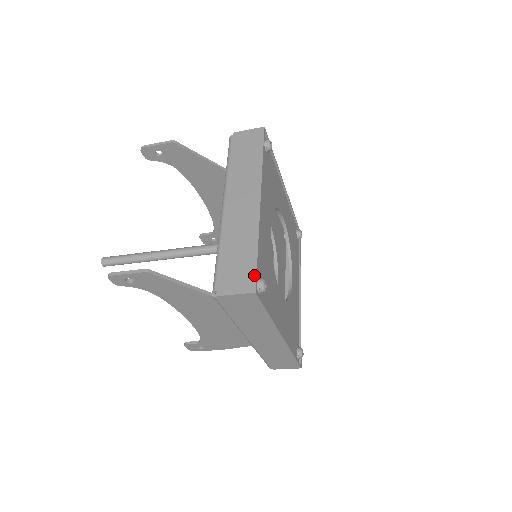
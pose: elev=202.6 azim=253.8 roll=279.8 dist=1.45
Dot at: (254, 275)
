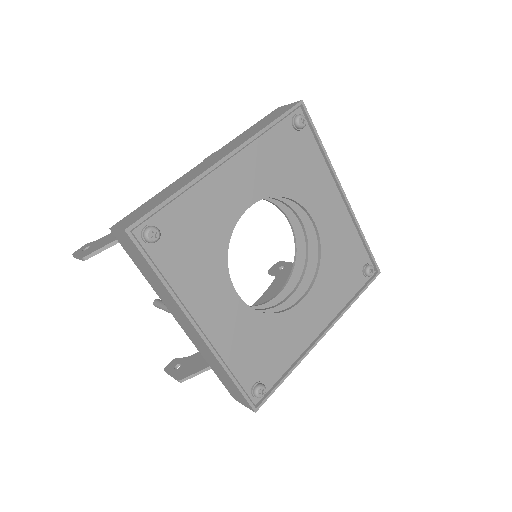
Dot at: (245, 400)
